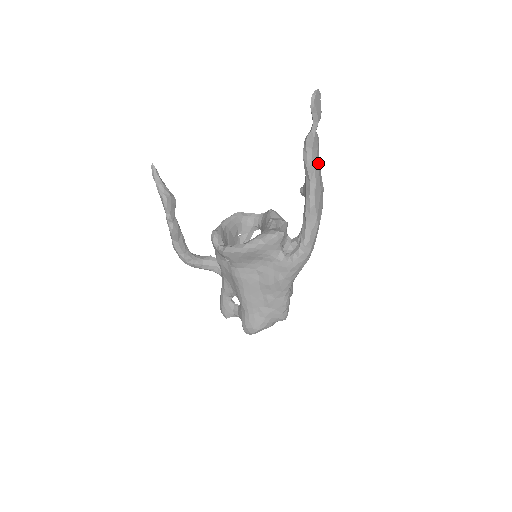
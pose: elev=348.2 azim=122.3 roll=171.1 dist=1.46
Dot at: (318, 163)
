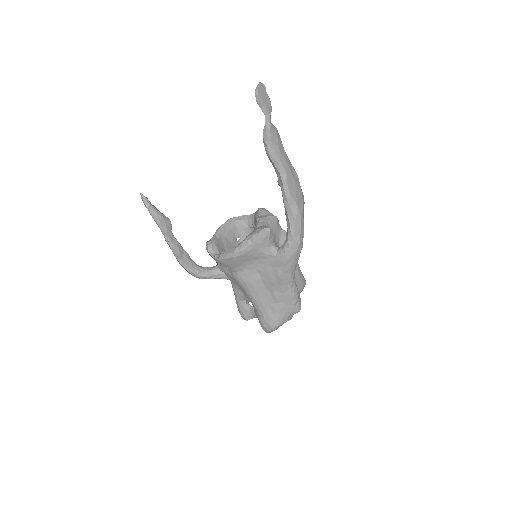
Dot at: (283, 153)
